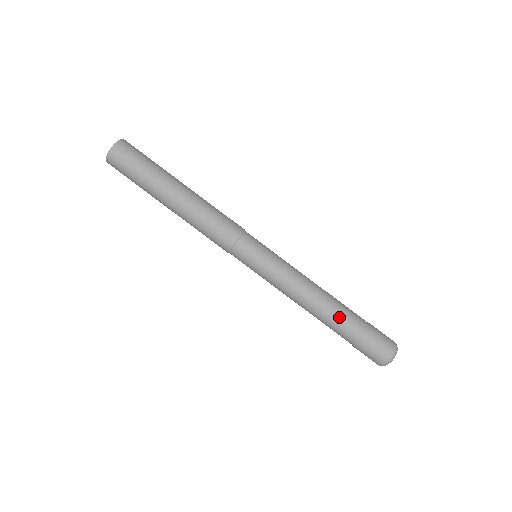
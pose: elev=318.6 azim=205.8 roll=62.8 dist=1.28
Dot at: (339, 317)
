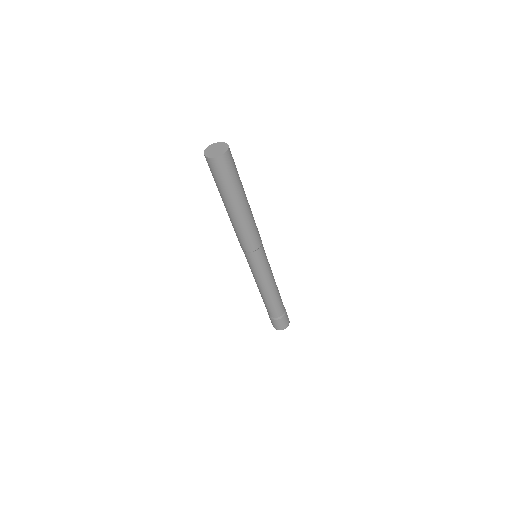
Dot at: (271, 307)
